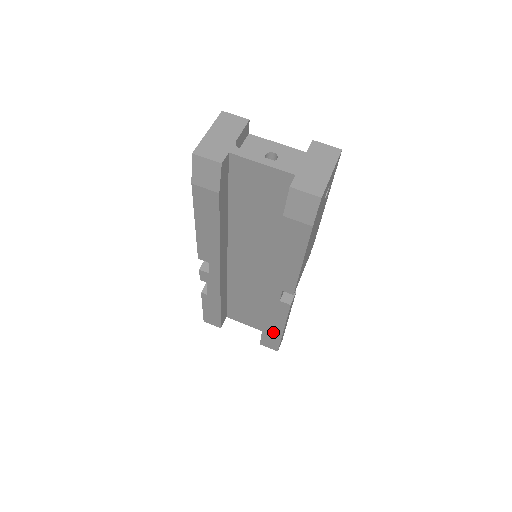
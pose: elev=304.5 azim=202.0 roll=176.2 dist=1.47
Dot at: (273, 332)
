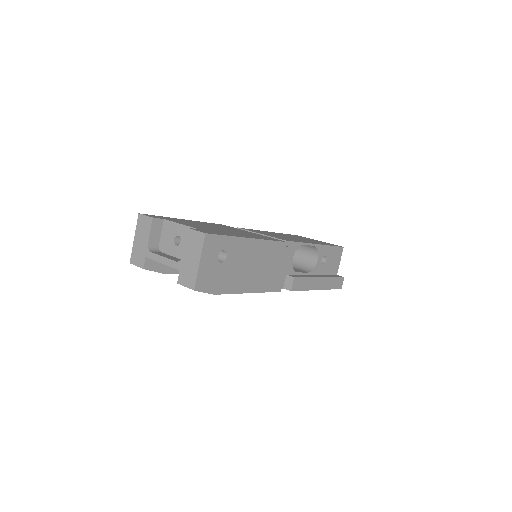
Dot at: occluded
